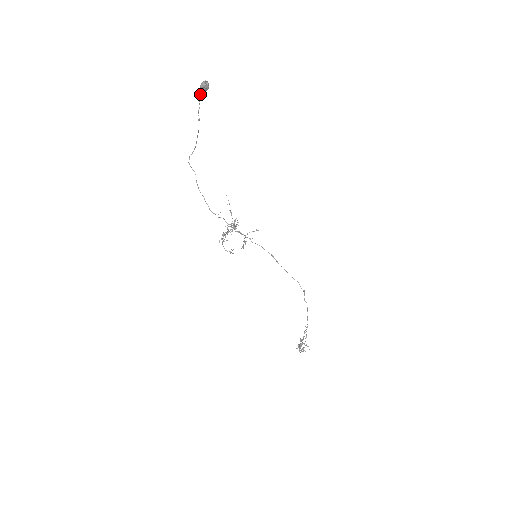
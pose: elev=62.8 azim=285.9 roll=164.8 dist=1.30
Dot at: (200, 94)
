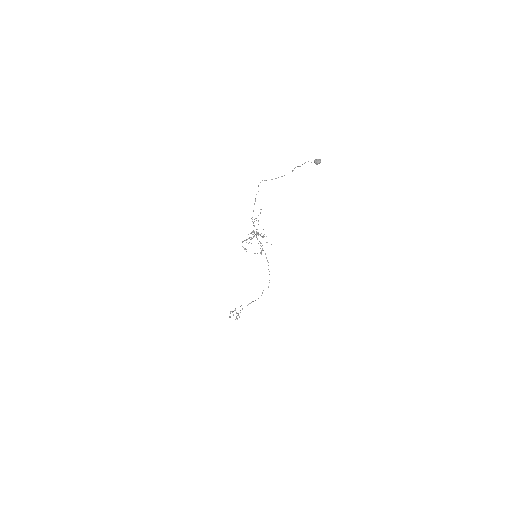
Dot at: occluded
